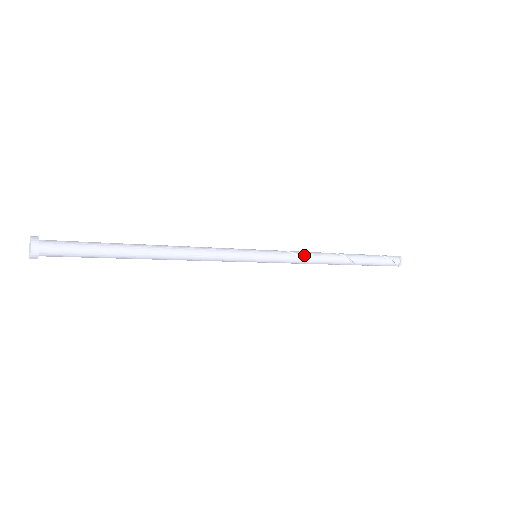
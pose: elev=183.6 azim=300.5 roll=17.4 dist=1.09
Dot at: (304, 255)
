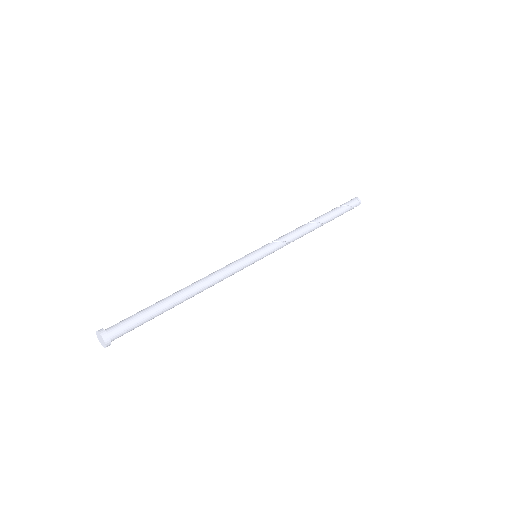
Dot at: (291, 239)
